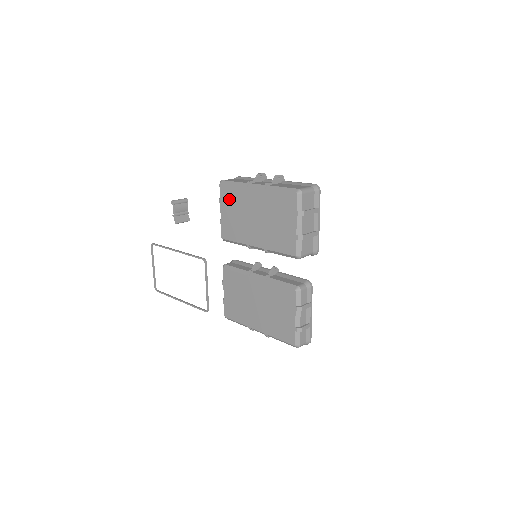
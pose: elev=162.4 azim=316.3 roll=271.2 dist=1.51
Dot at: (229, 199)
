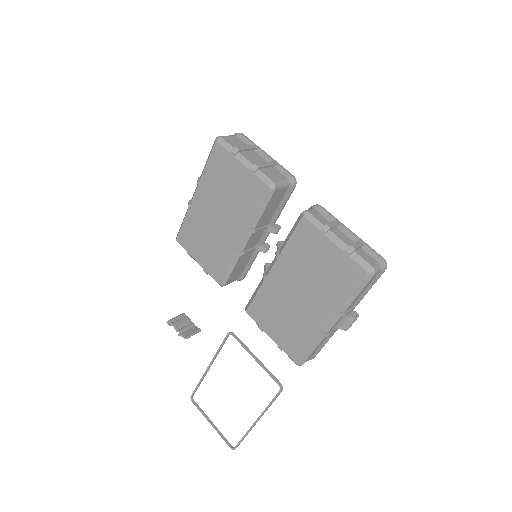
Dot at: (191, 239)
